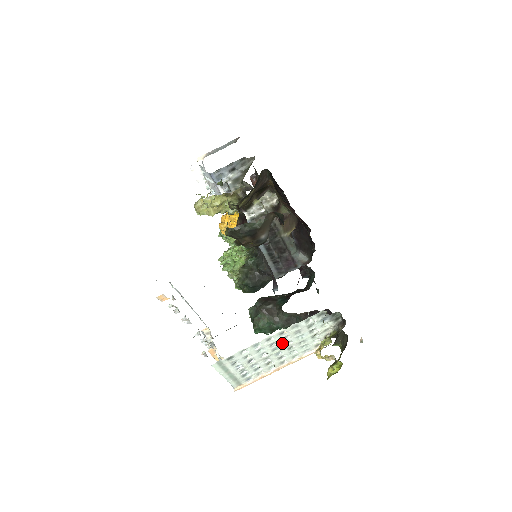
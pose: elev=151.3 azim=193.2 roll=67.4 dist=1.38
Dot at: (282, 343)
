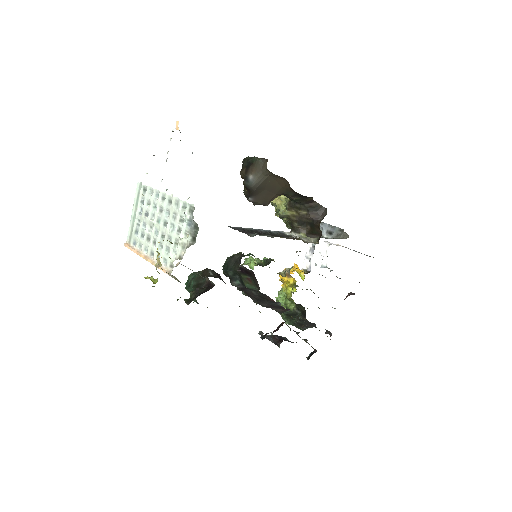
Dot at: (164, 218)
